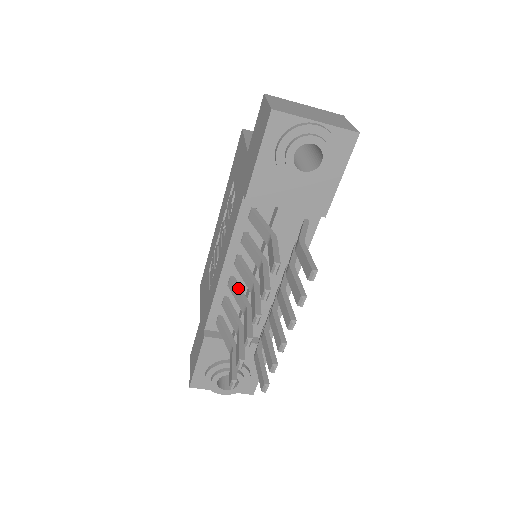
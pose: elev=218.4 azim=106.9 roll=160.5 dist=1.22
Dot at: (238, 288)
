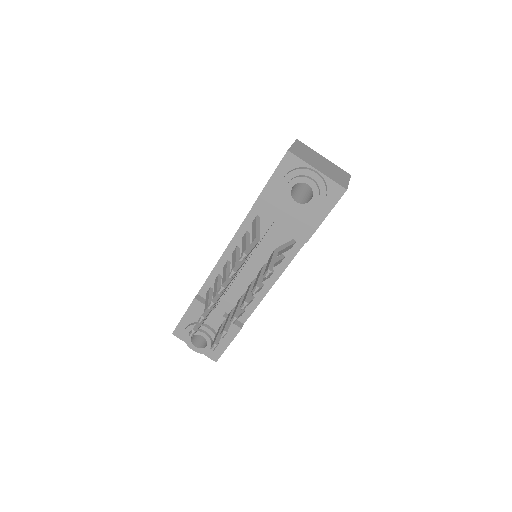
Dot at: (228, 270)
